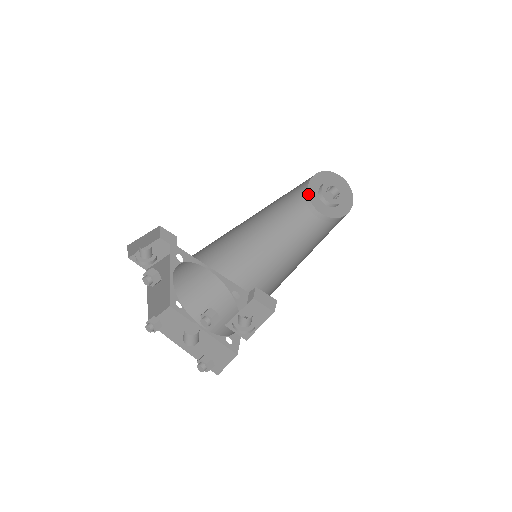
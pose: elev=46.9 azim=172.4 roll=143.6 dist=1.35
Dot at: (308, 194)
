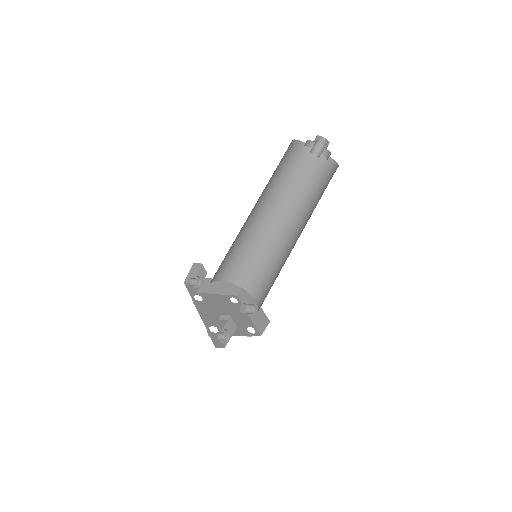
Dot at: occluded
